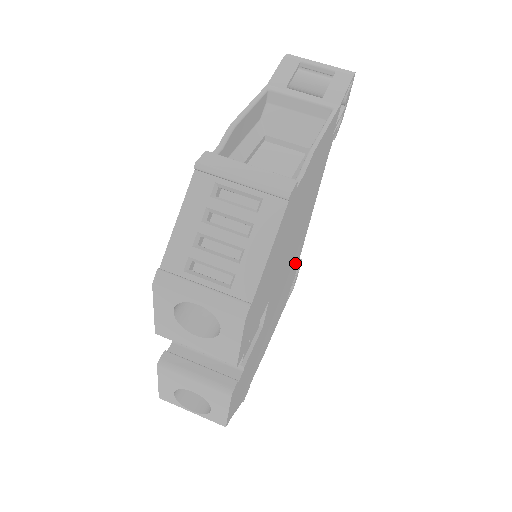
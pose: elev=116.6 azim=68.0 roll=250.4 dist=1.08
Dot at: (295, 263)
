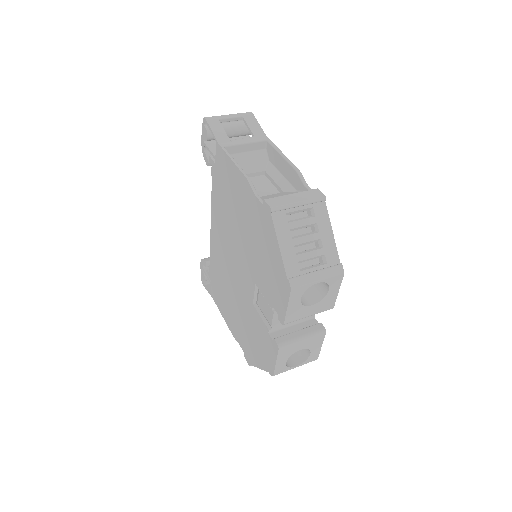
Dot at: occluded
